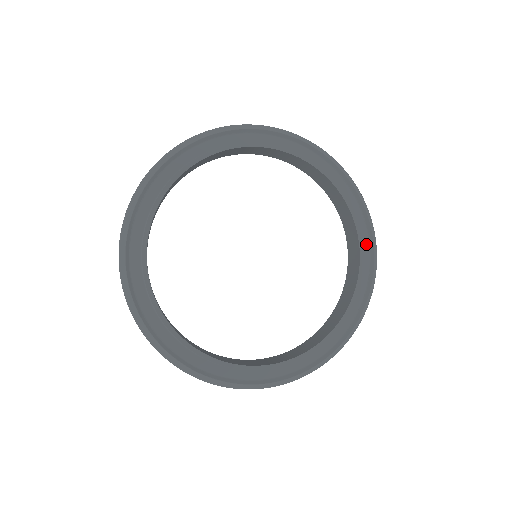
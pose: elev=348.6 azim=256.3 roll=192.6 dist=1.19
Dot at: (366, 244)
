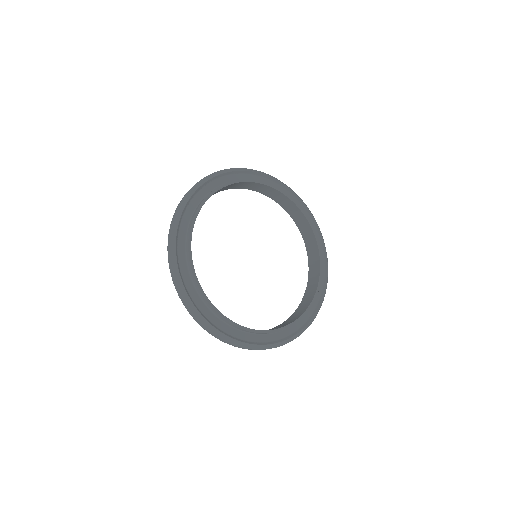
Dot at: (323, 274)
